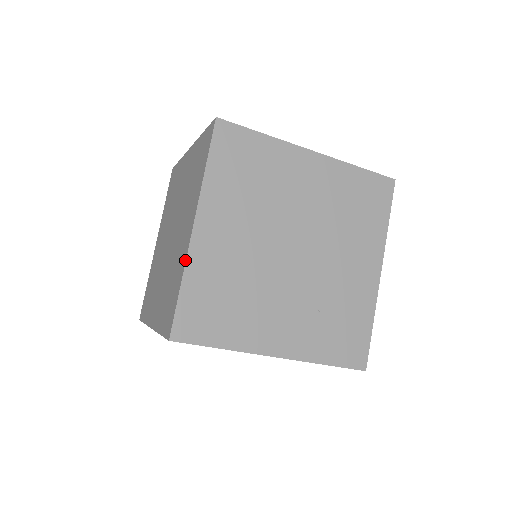
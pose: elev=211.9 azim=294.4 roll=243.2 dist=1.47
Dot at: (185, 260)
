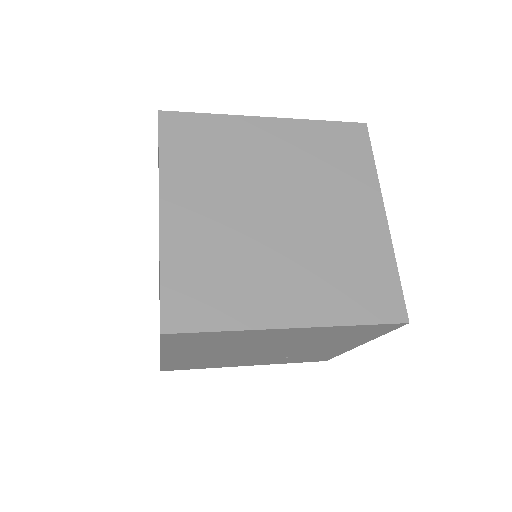
Dot at: (160, 361)
